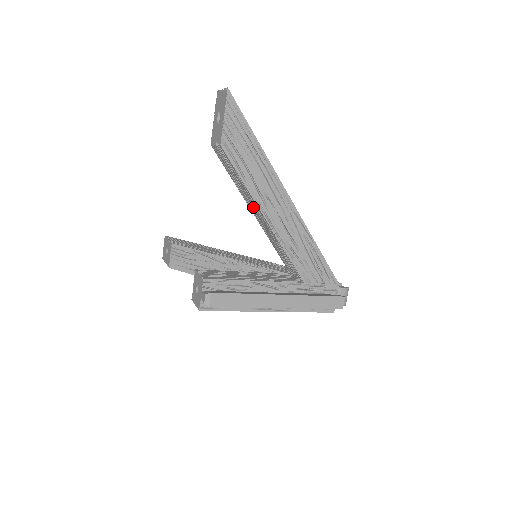
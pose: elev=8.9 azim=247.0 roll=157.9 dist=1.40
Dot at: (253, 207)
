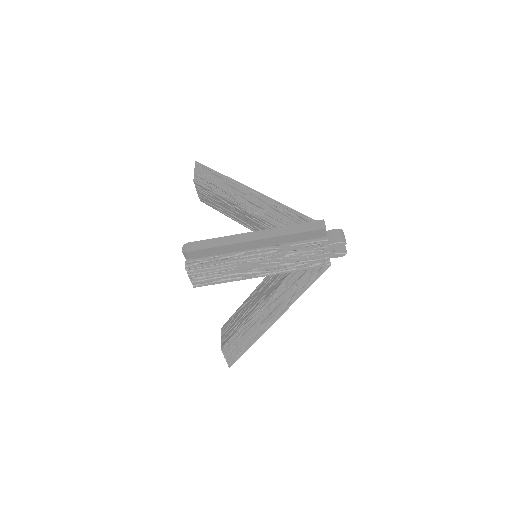
Dot at: (231, 211)
